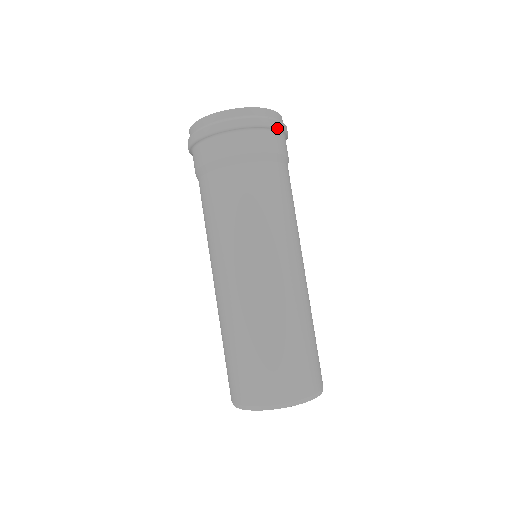
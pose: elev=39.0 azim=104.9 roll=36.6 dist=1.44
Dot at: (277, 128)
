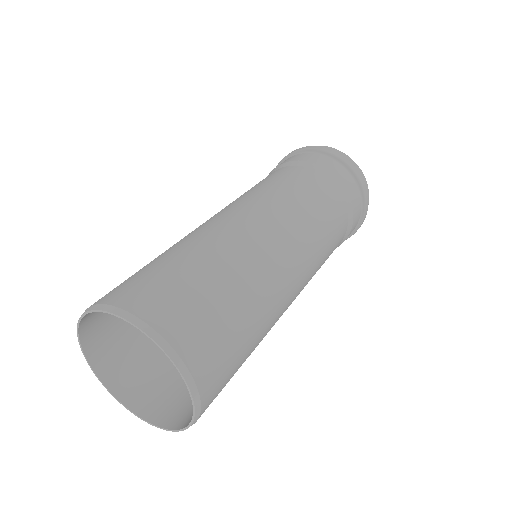
Dot at: (364, 212)
